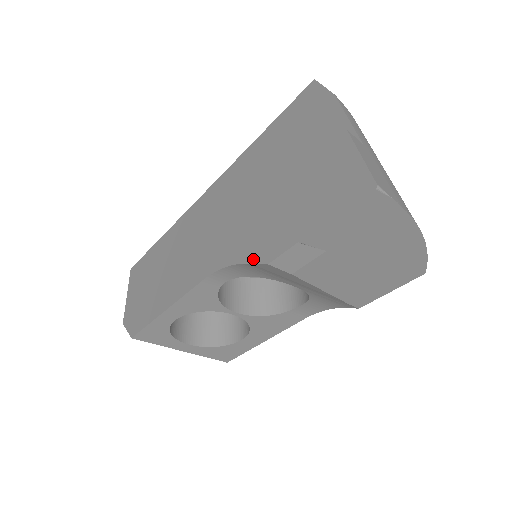
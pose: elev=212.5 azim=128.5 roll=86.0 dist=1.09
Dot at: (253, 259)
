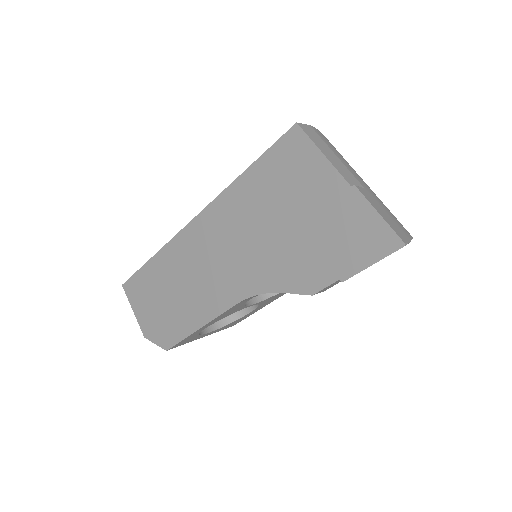
Dot at: (293, 290)
